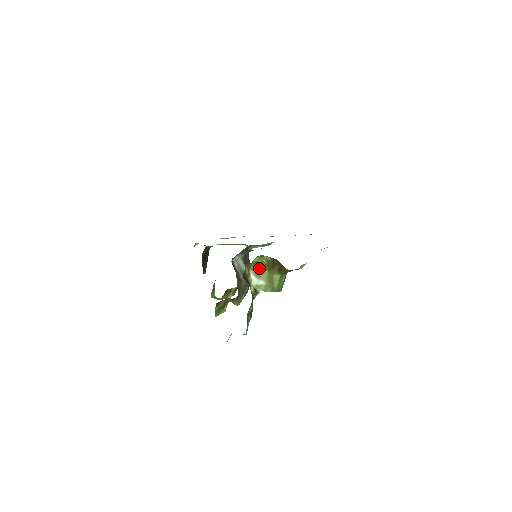
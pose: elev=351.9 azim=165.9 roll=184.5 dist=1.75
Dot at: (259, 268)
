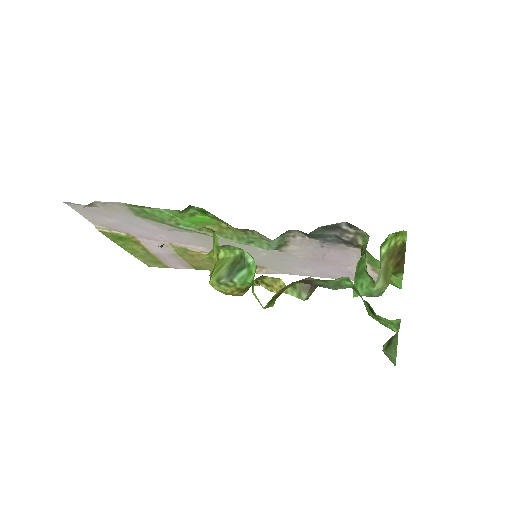
Dot at: (381, 250)
